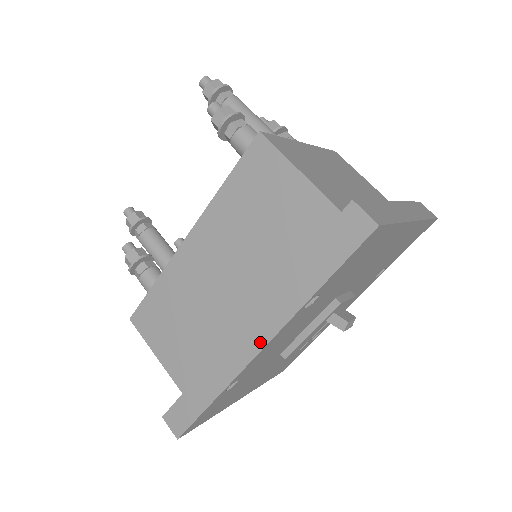
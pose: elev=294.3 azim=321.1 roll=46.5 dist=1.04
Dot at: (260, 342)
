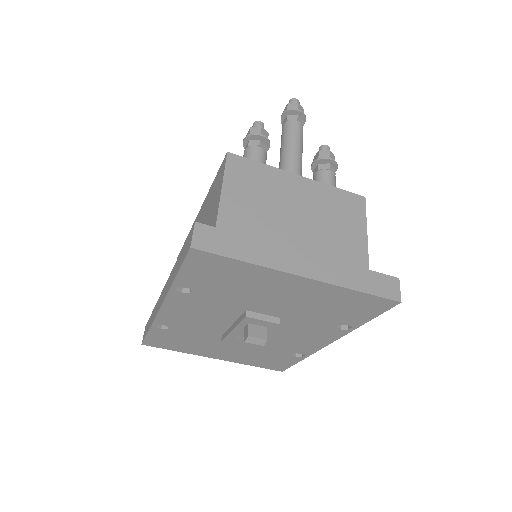
Dot at: (162, 301)
